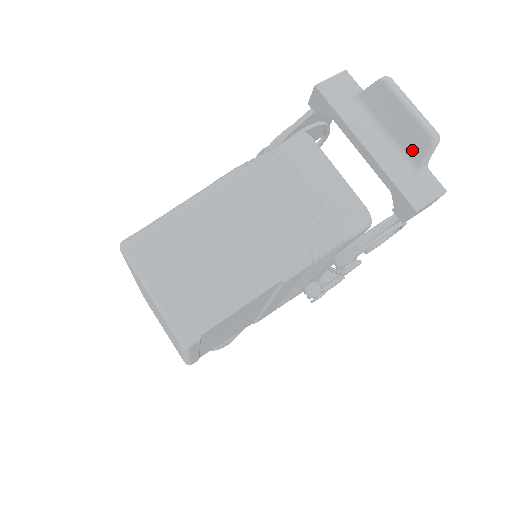
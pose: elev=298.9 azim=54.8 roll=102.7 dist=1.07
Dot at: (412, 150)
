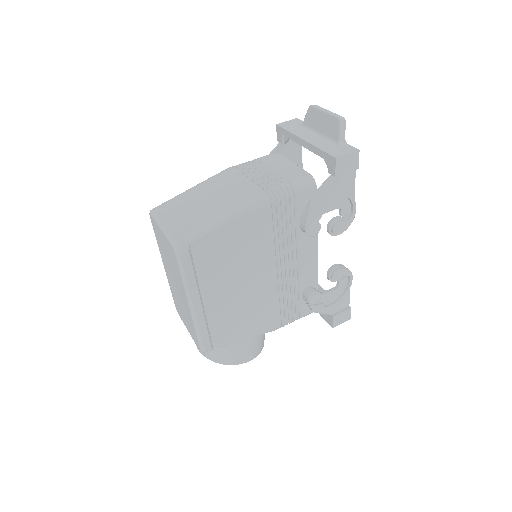
Dot at: (332, 133)
